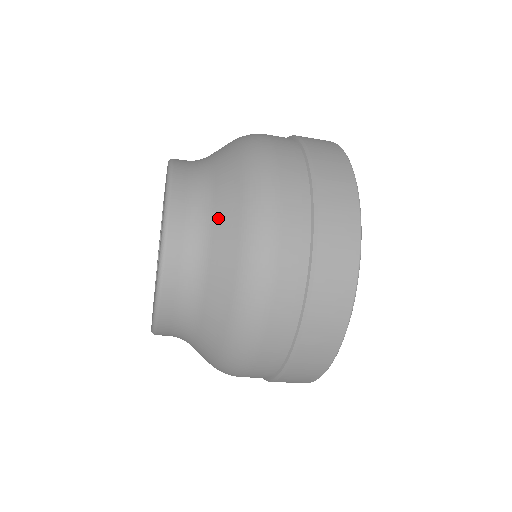
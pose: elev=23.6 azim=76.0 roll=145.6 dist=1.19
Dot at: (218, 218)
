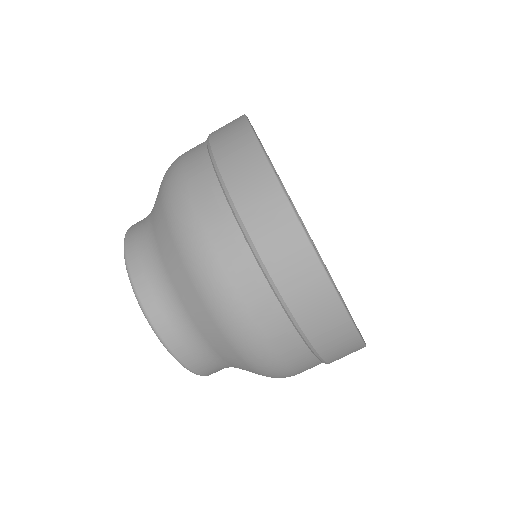
Dot at: (164, 255)
